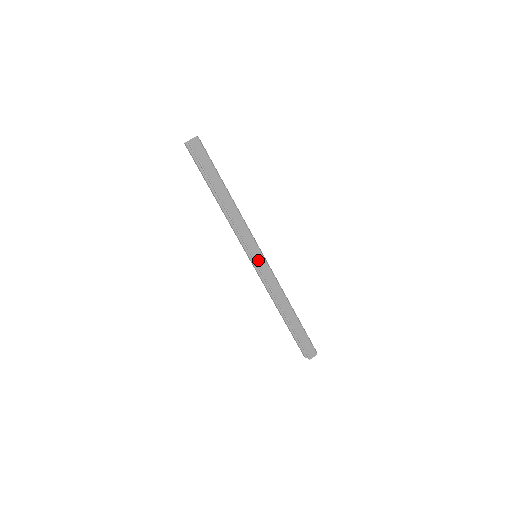
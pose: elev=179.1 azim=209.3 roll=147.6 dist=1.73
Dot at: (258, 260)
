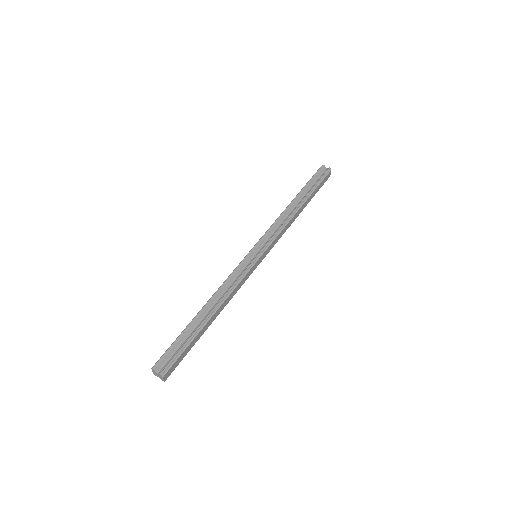
Dot at: (263, 258)
